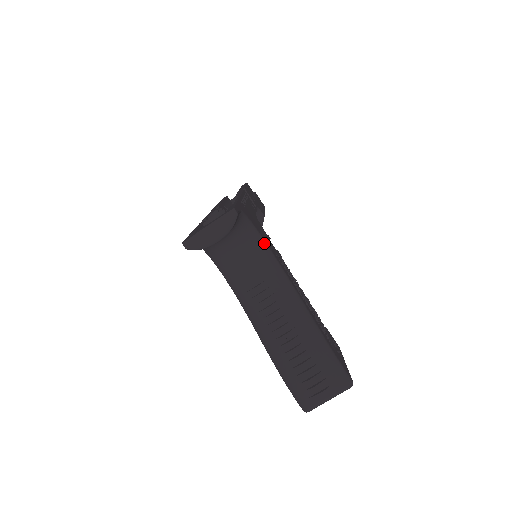
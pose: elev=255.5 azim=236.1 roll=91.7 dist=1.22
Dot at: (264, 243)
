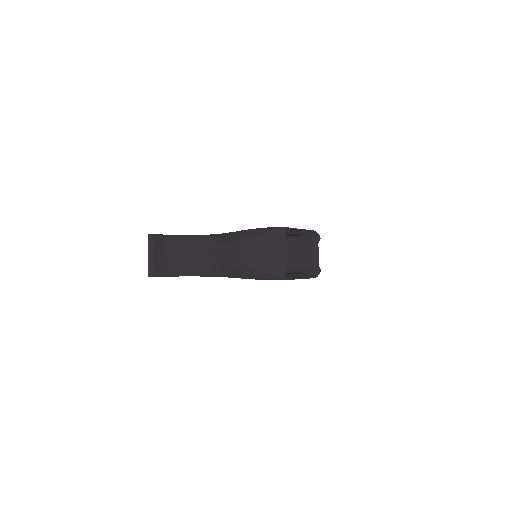
Dot at: (206, 236)
